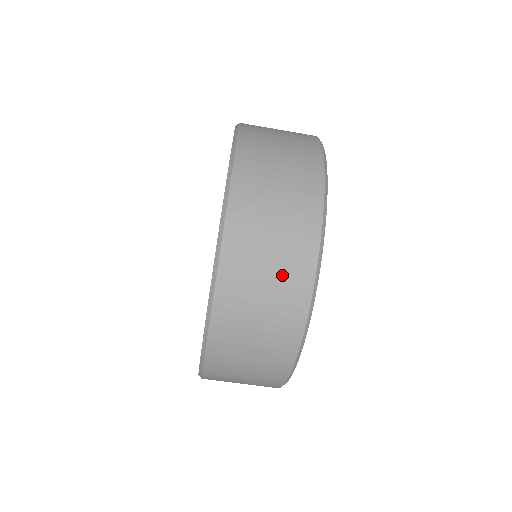
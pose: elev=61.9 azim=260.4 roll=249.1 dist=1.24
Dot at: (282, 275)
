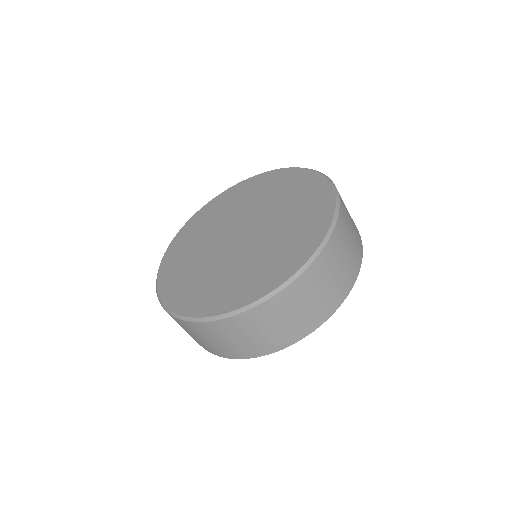
Dot at: (311, 312)
